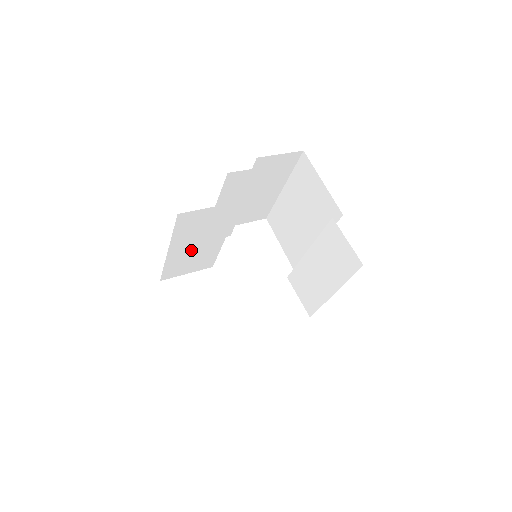
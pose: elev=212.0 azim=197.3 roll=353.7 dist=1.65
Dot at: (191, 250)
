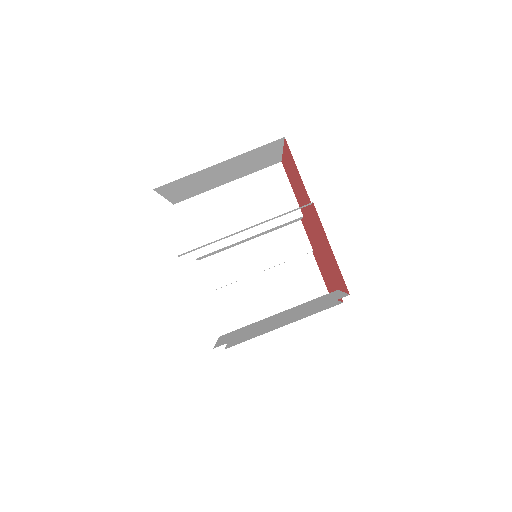
Dot at: (228, 209)
